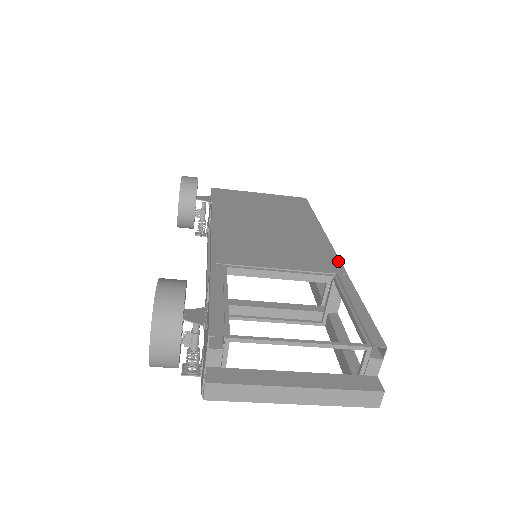
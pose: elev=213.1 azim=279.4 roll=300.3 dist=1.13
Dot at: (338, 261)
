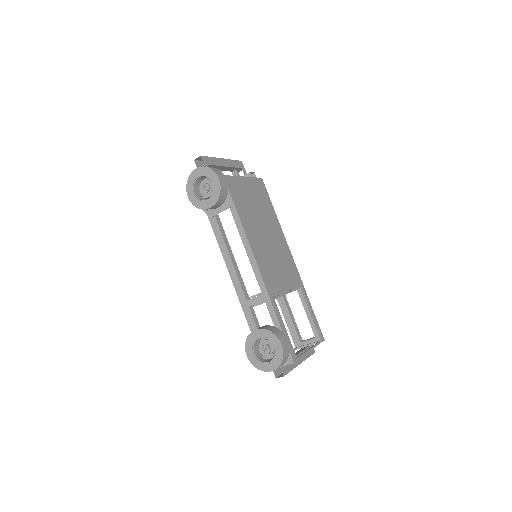
Dot at: (298, 272)
